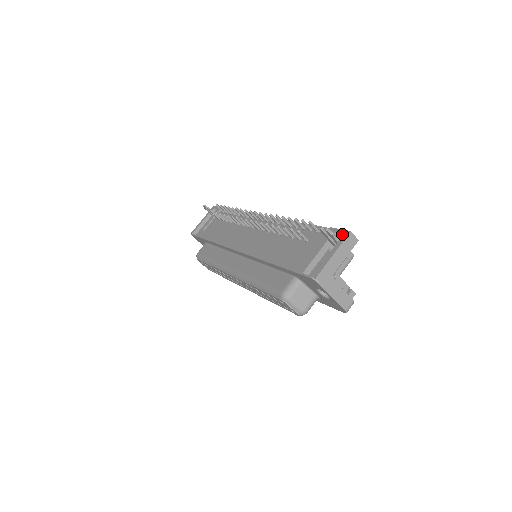
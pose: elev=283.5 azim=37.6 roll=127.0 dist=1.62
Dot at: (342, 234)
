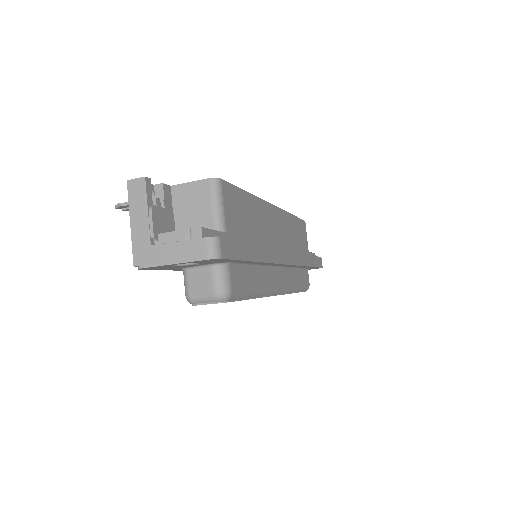
Dot at: occluded
